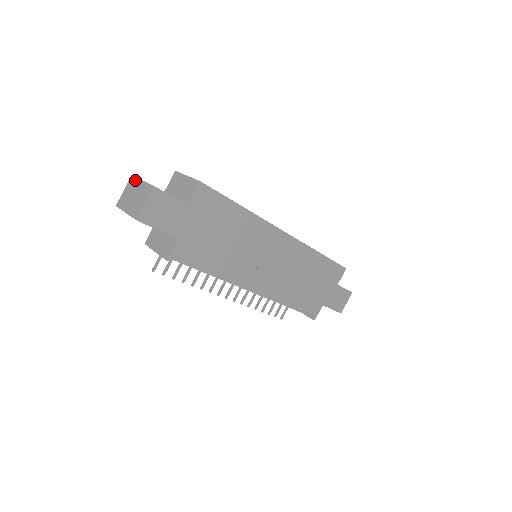
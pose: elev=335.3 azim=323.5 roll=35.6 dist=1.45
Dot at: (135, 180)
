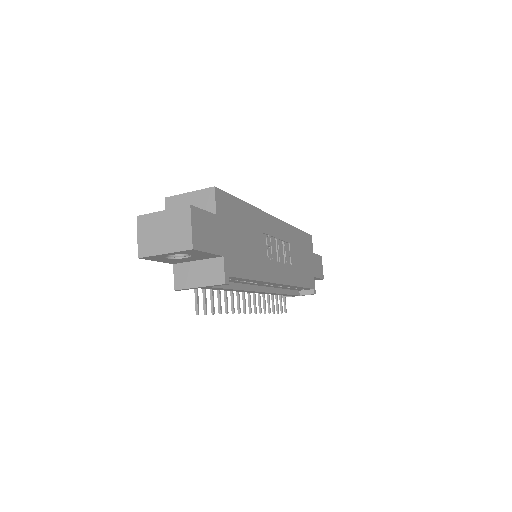
Dot at: (149, 217)
